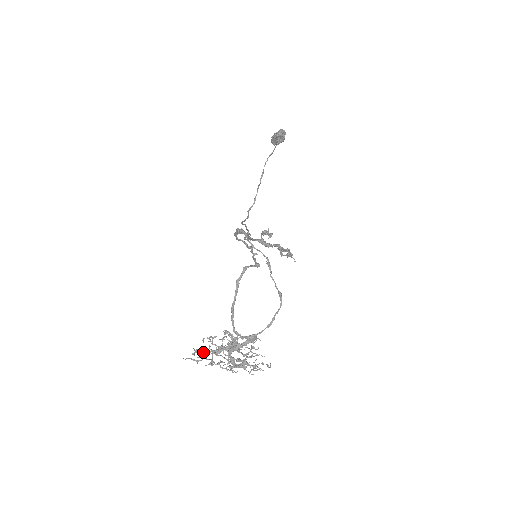
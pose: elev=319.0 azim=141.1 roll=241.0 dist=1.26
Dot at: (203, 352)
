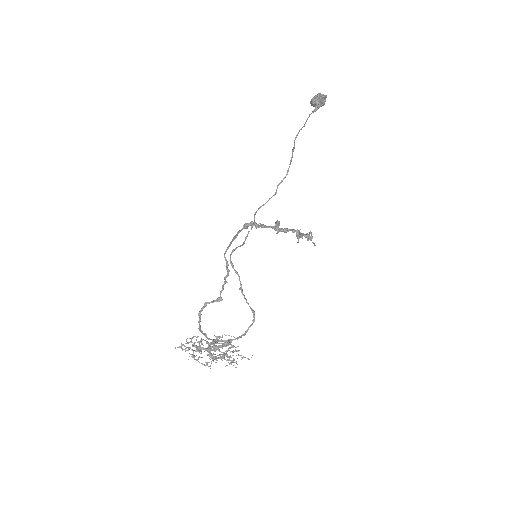
Dot at: (186, 348)
